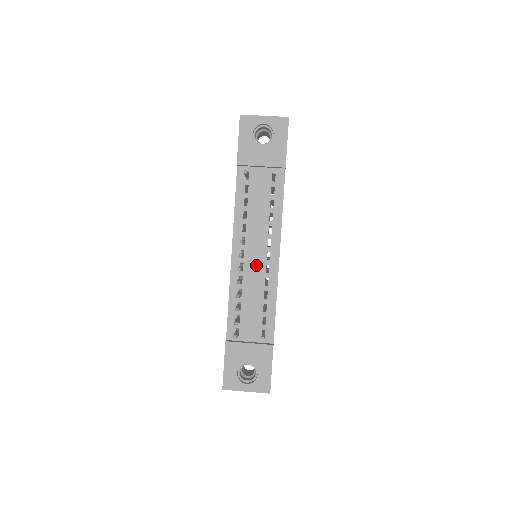
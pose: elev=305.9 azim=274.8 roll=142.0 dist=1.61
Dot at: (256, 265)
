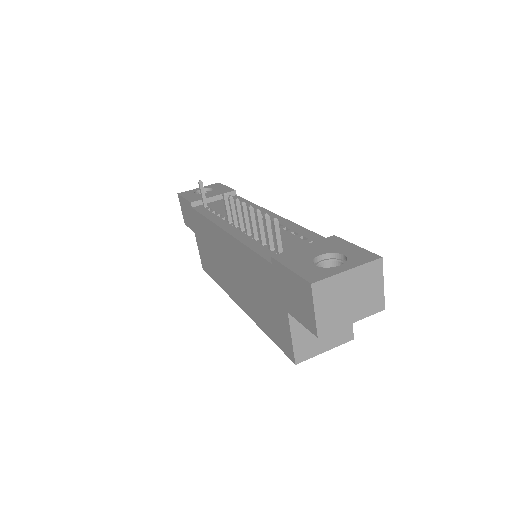
Dot at: (256, 224)
